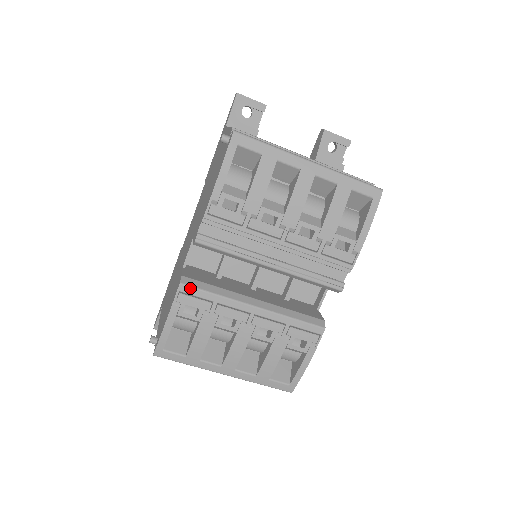
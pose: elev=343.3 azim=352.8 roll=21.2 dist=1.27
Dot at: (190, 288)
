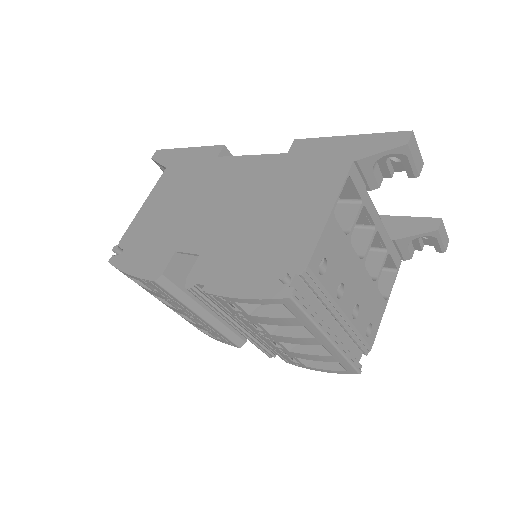
Dot at: (161, 287)
